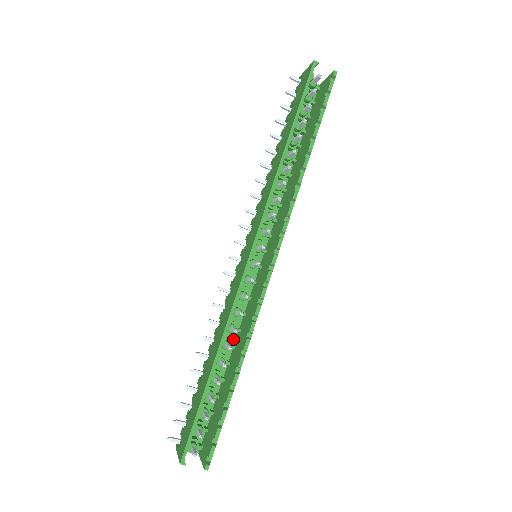
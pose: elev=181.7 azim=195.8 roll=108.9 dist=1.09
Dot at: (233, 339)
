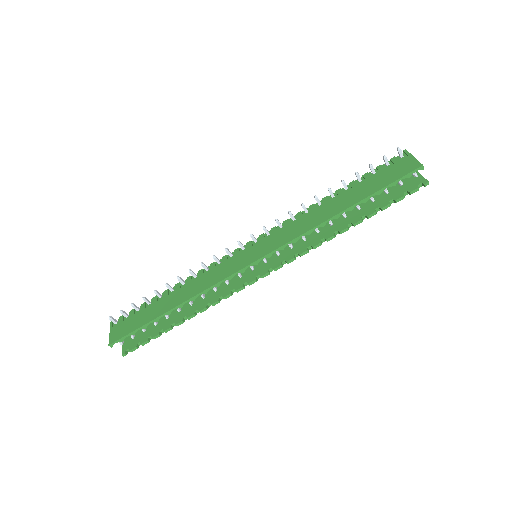
Dot at: occluded
